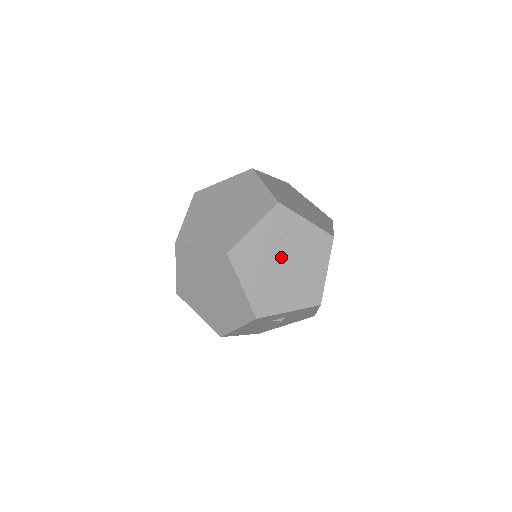
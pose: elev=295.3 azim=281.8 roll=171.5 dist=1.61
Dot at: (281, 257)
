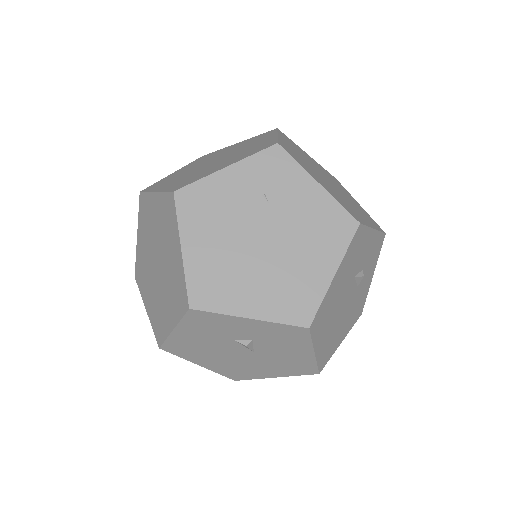
Dot at: (259, 225)
